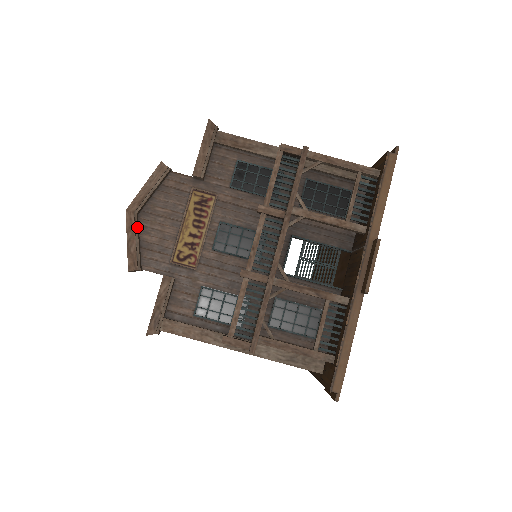
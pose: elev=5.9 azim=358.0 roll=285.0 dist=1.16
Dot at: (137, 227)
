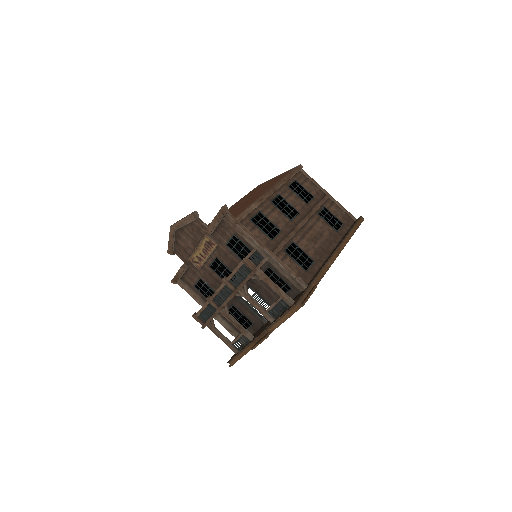
Dot at: (175, 237)
